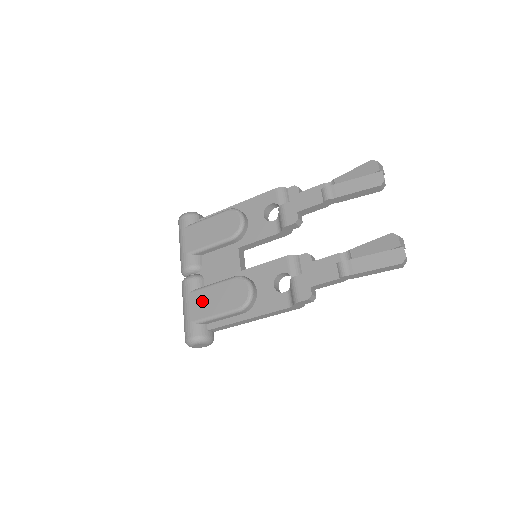
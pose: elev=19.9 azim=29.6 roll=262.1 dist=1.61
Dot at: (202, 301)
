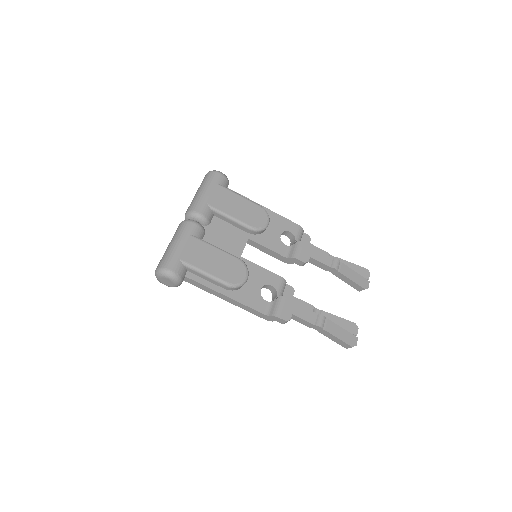
Dot at: (200, 252)
